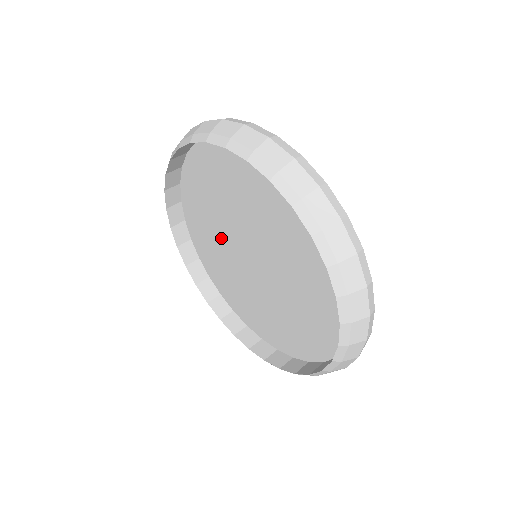
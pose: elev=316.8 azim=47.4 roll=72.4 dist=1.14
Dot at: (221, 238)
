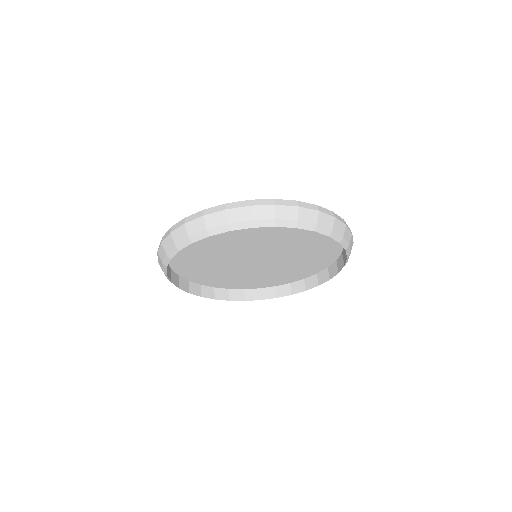
Dot at: (218, 259)
